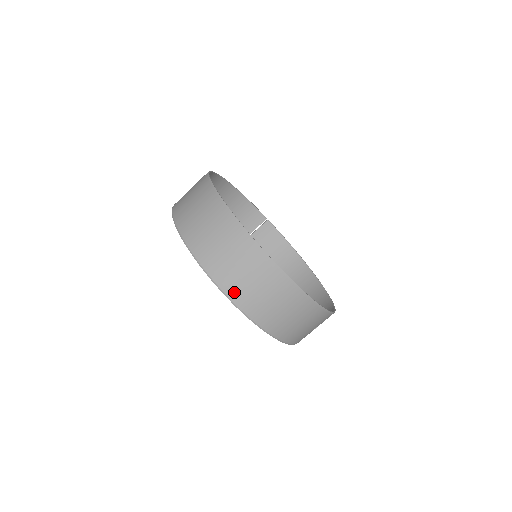
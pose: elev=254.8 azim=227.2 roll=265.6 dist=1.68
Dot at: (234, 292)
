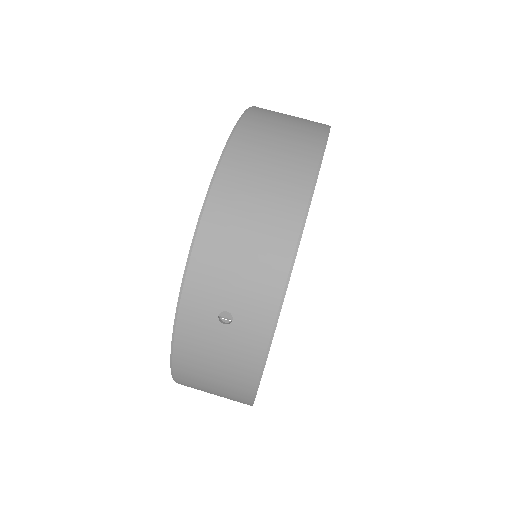
Dot at: (253, 122)
